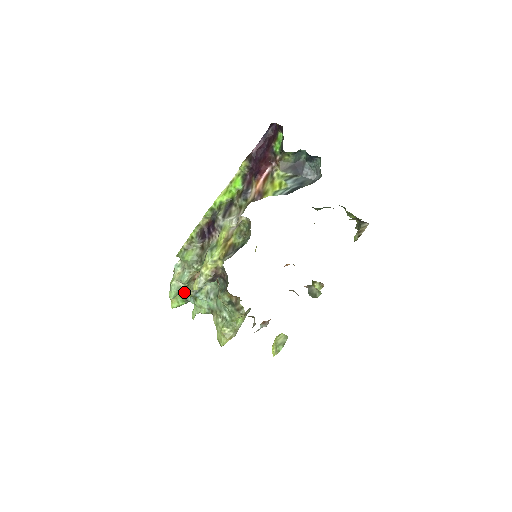
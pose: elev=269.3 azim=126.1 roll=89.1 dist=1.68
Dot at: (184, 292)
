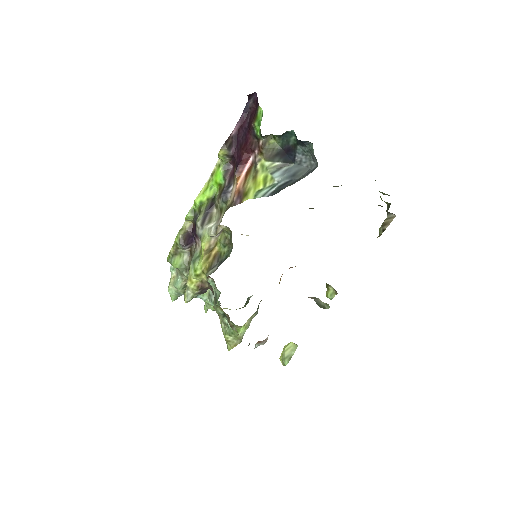
Dot at: occluded
